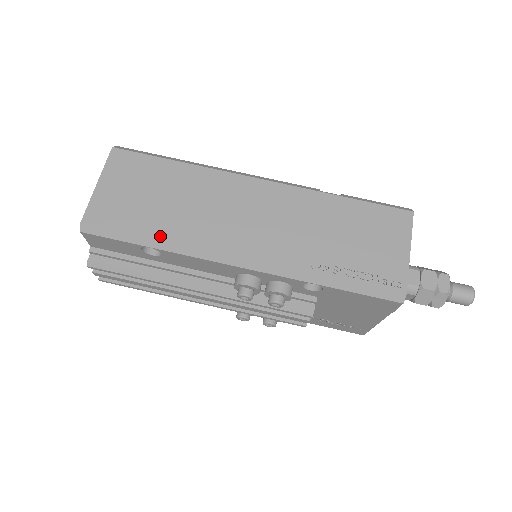
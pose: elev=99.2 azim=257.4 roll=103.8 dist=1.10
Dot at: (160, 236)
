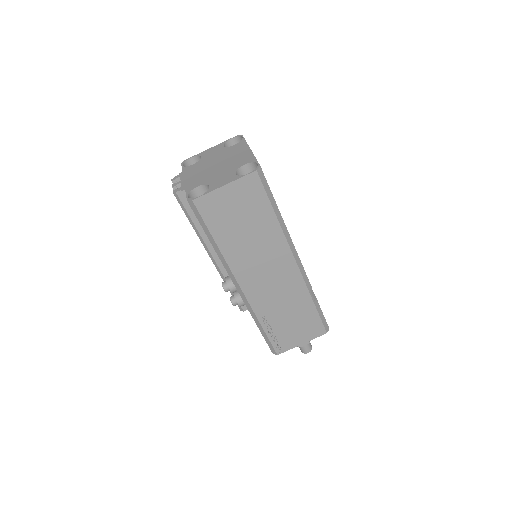
Dot at: (220, 245)
